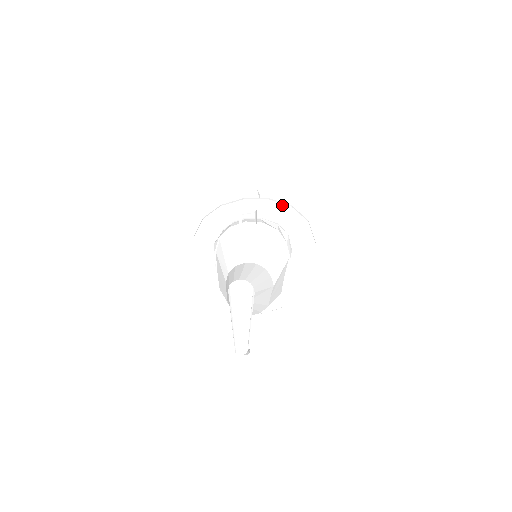
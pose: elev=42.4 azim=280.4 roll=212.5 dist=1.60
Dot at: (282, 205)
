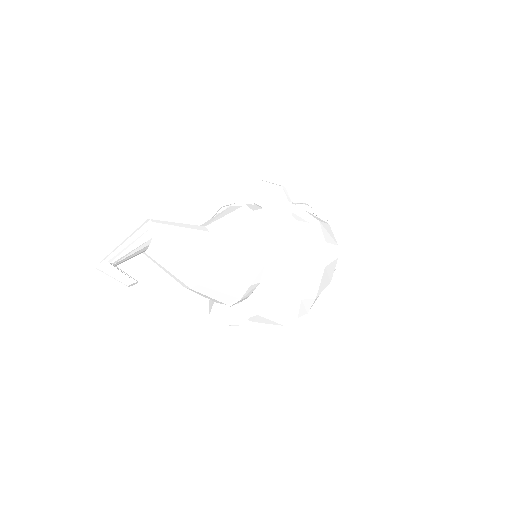
Dot at: (253, 184)
